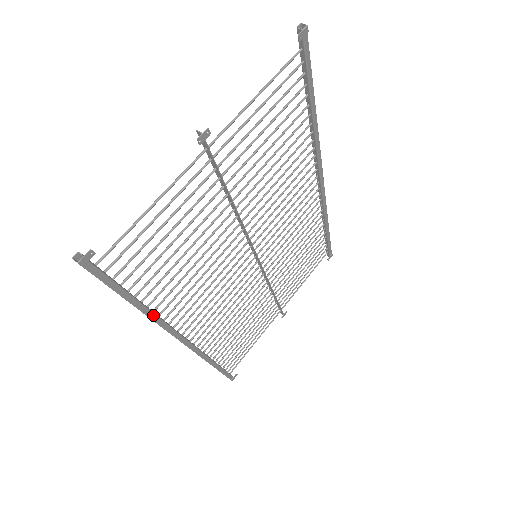
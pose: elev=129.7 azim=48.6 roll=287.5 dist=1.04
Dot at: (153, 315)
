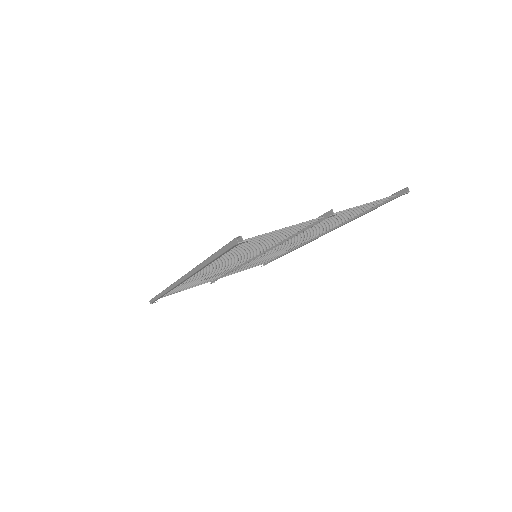
Dot at: (204, 267)
